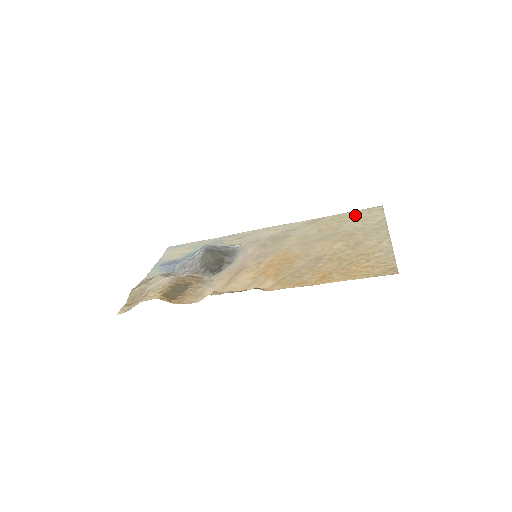
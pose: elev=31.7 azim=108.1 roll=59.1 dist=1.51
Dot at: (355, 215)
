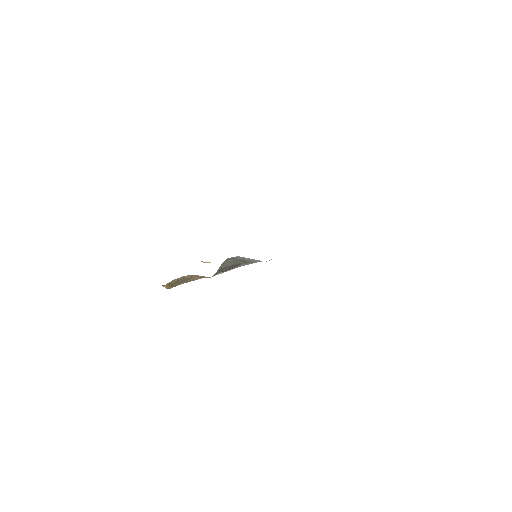
Dot at: occluded
